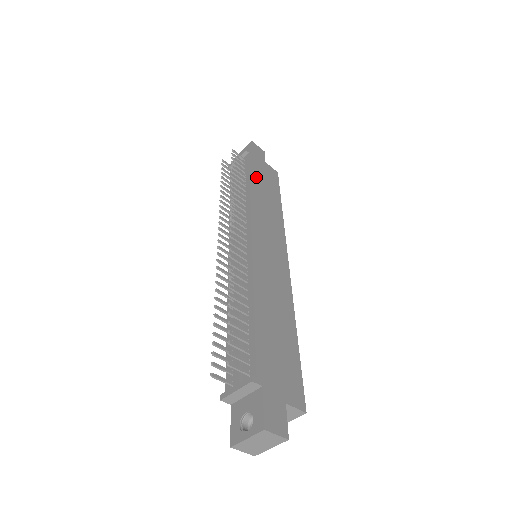
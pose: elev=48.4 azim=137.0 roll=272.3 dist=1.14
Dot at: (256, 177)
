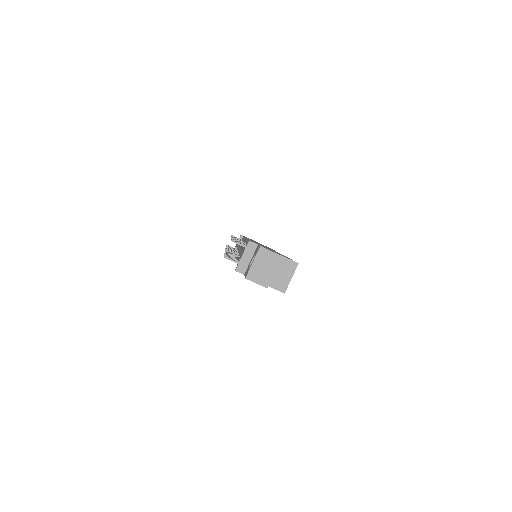
Dot at: occluded
